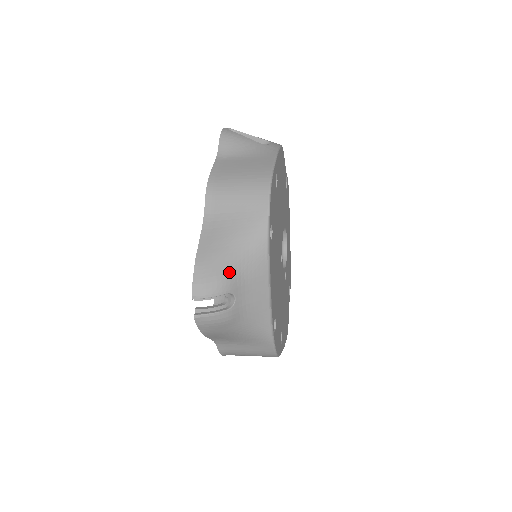
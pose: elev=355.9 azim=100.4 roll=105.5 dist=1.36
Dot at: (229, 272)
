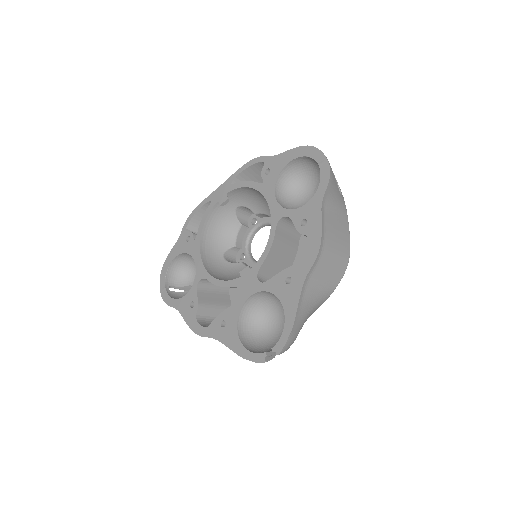
Dot at: occluded
